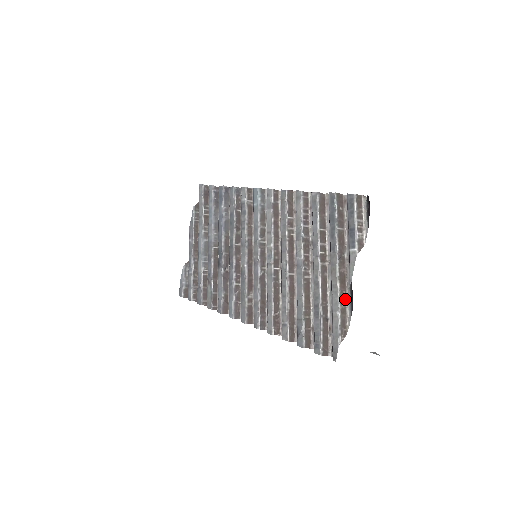
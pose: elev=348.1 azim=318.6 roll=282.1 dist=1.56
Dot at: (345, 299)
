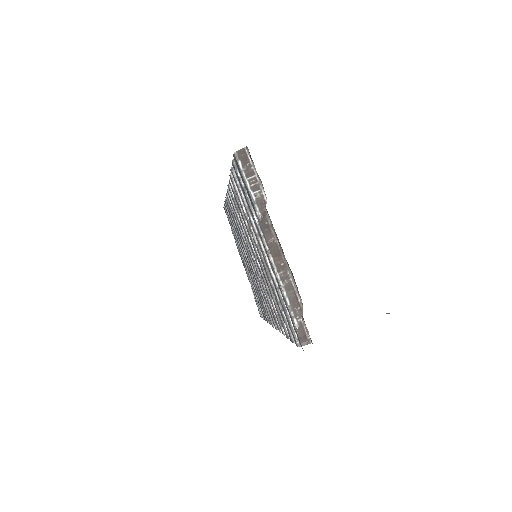
Dot at: (286, 272)
